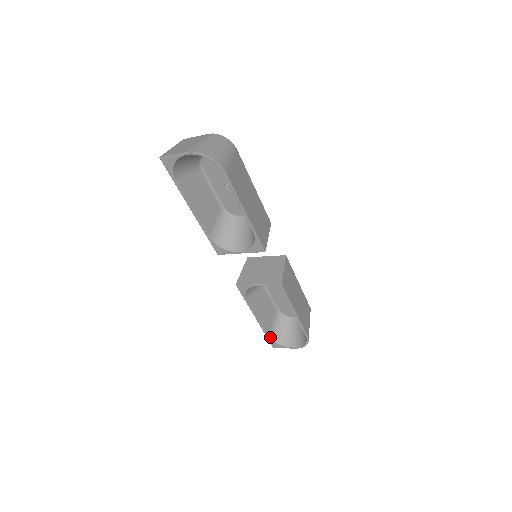
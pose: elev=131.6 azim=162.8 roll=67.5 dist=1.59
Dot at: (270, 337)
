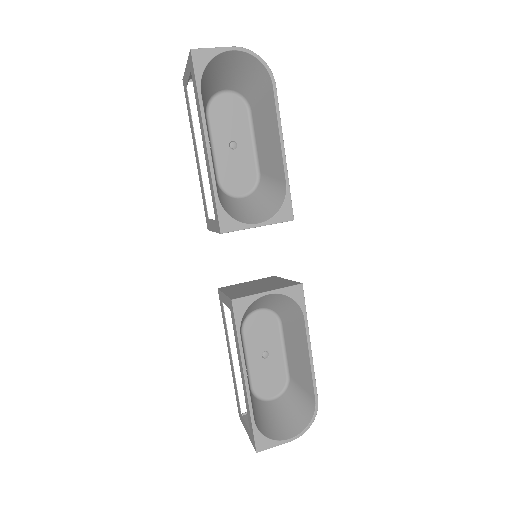
Dot at: (256, 425)
